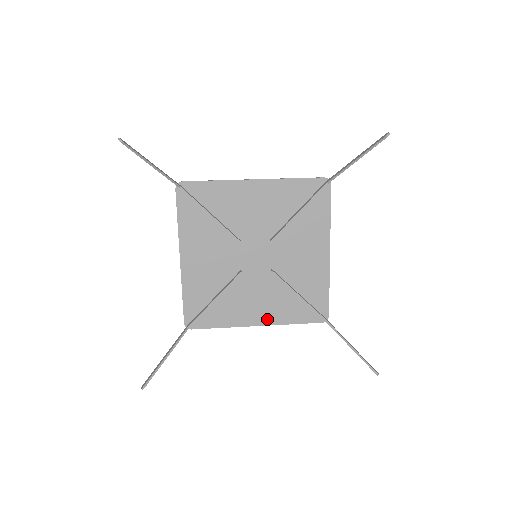
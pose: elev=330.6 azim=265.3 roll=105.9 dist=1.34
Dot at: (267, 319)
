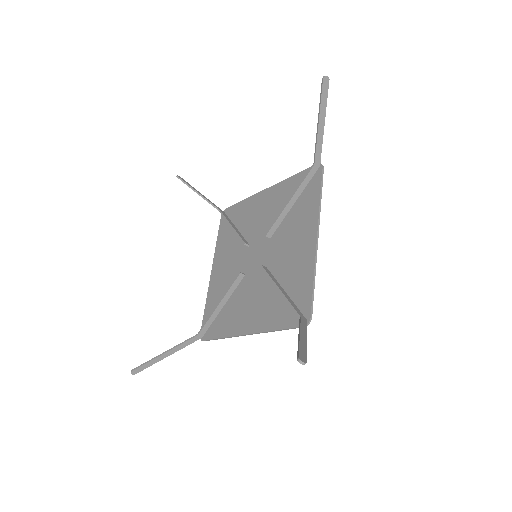
Dot at: (255, 326)
